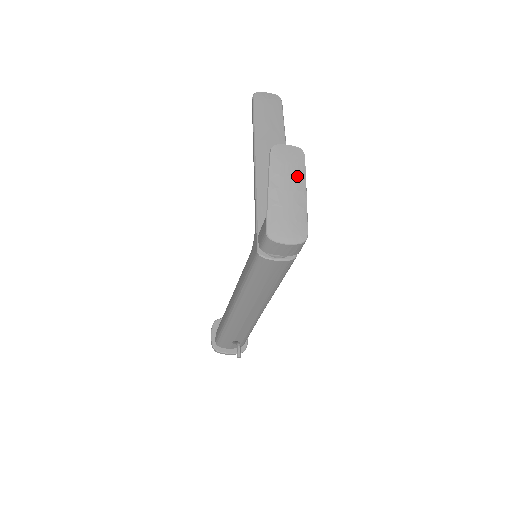
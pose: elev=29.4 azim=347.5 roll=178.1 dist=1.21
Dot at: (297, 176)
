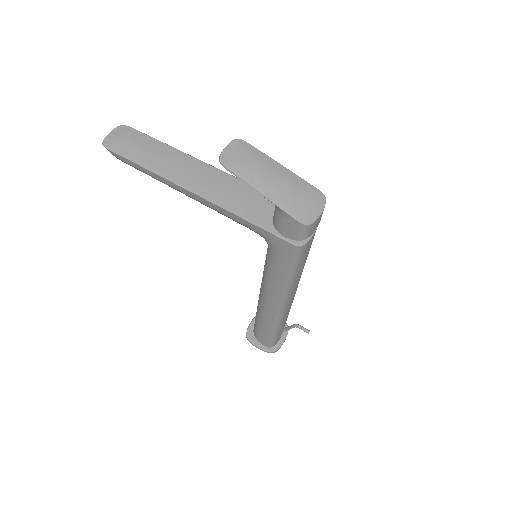
Dot at: (262, 161)
